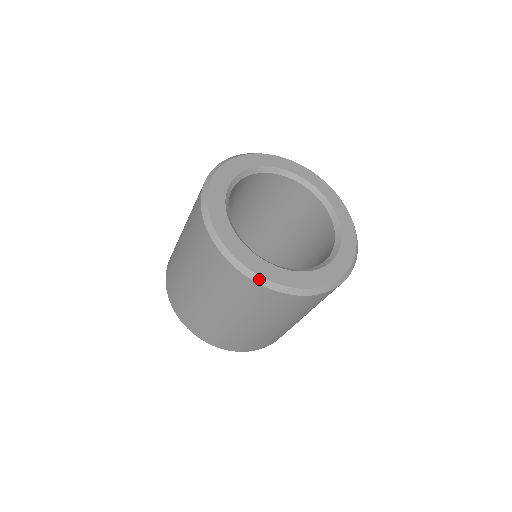
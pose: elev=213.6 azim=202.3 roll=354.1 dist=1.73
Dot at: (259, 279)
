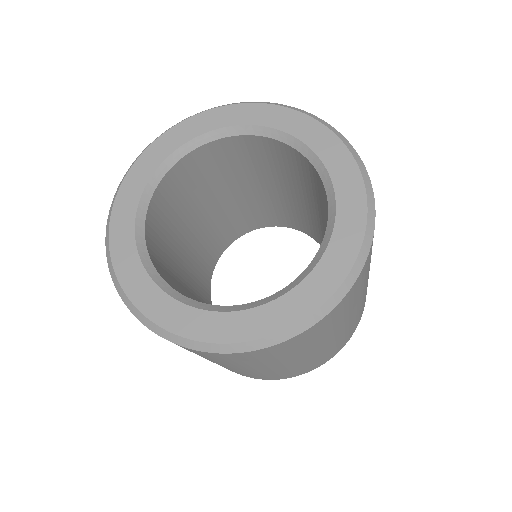
Dot at: (154, 327)
